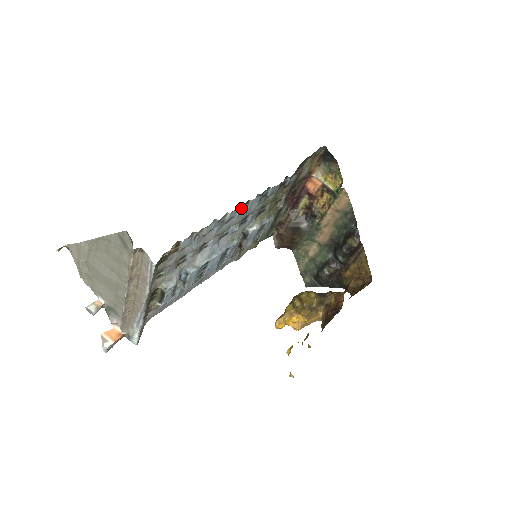
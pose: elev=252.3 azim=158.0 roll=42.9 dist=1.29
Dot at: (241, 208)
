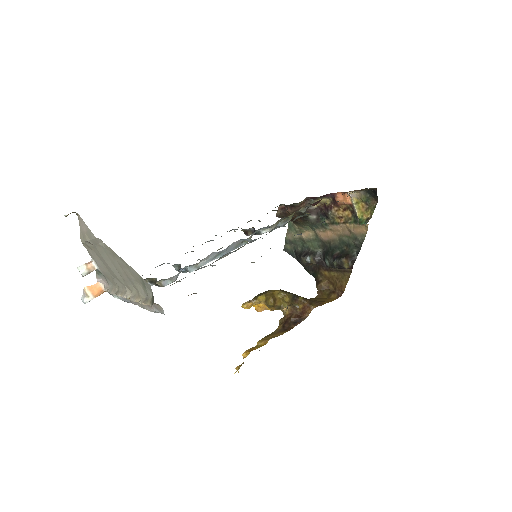
Dot at: occluded
